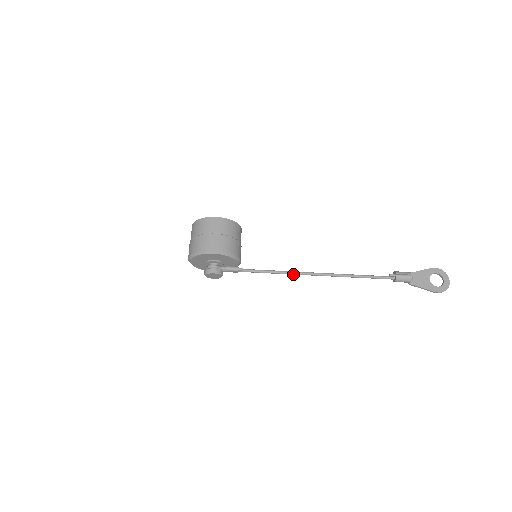
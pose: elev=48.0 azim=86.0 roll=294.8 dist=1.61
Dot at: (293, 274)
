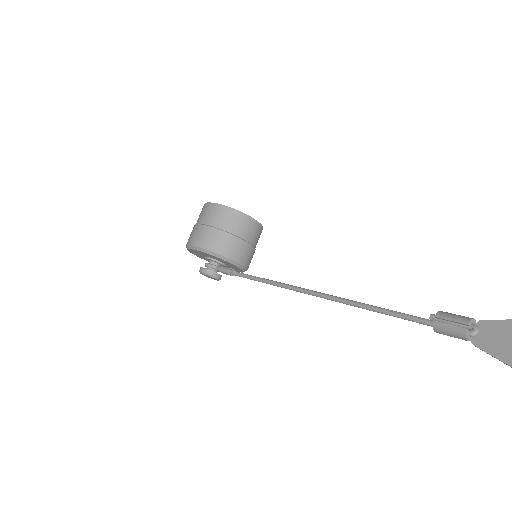
Dot at: (285, 288)
